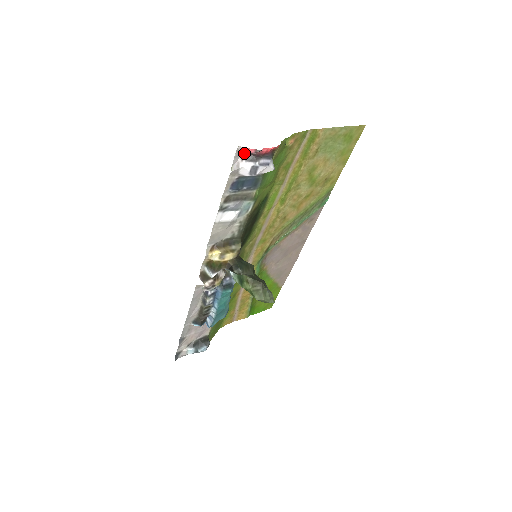
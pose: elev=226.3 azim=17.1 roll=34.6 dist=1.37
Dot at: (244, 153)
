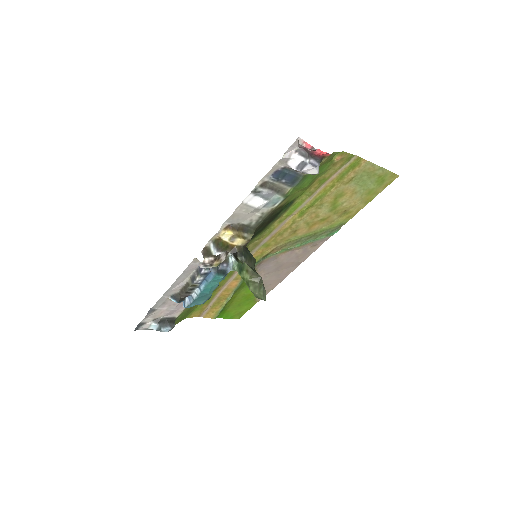
Dot at: (300, 146)
